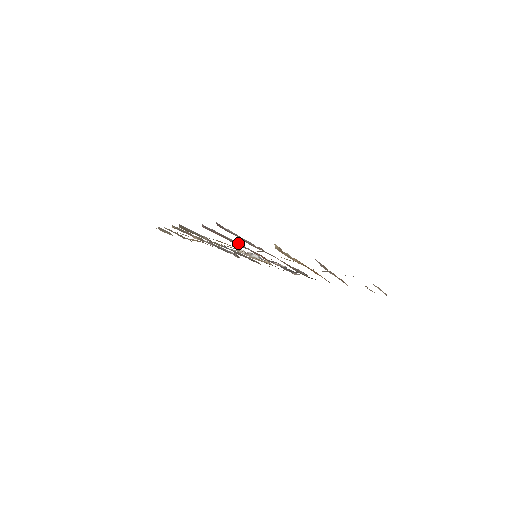
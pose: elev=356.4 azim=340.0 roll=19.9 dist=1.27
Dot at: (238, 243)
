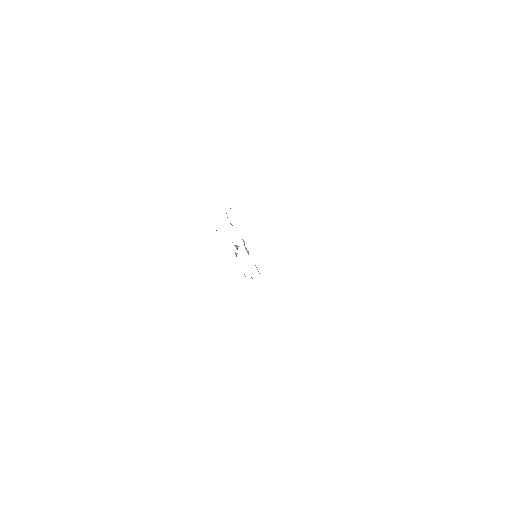
Dot at: occluded
